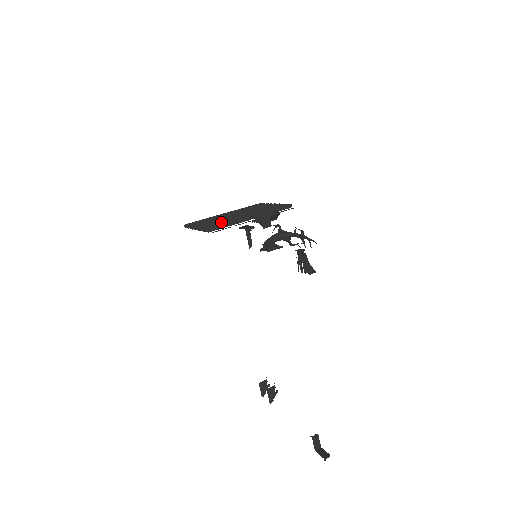
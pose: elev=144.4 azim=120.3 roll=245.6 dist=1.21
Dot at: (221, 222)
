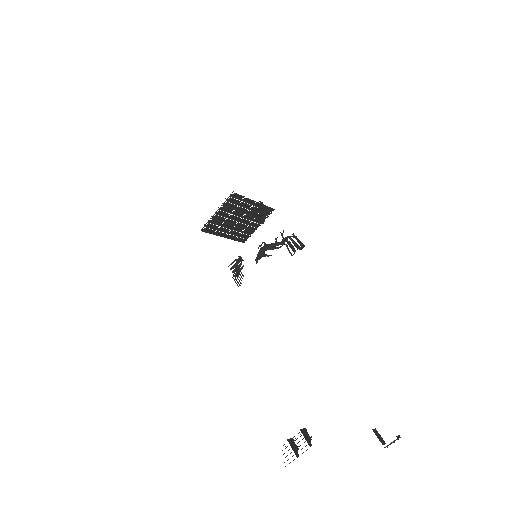
Dot at: (233, 207)
